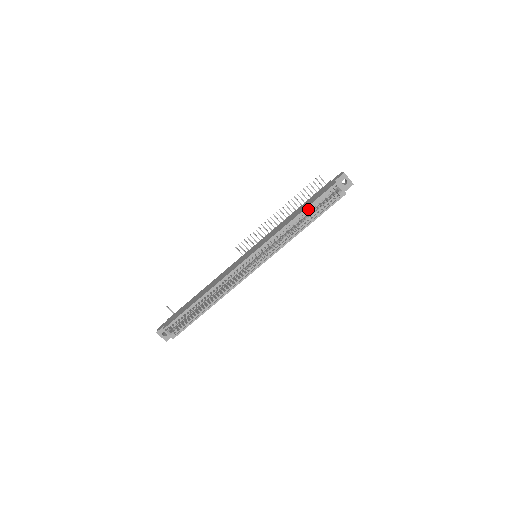
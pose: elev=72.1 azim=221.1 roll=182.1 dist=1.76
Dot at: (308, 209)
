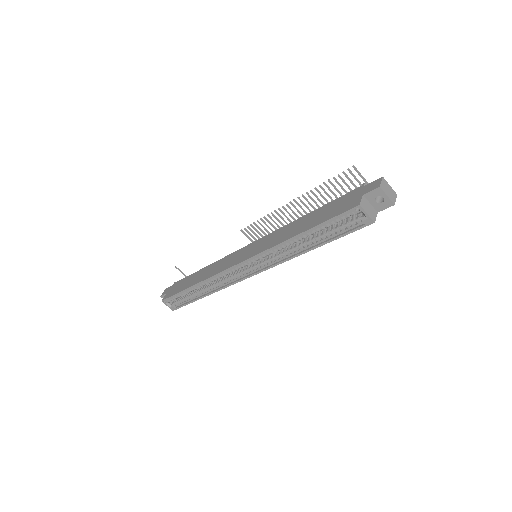
Dot at: (316, 228)
